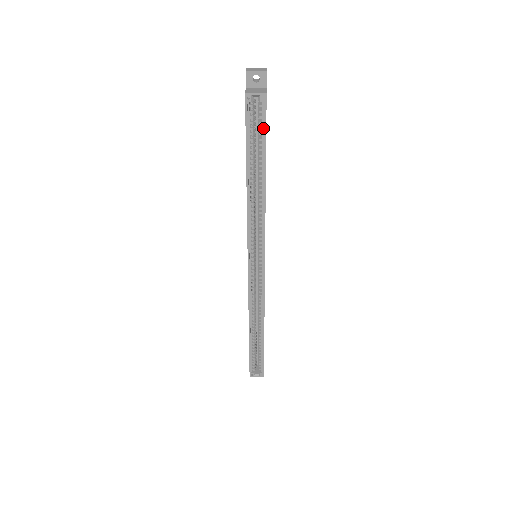
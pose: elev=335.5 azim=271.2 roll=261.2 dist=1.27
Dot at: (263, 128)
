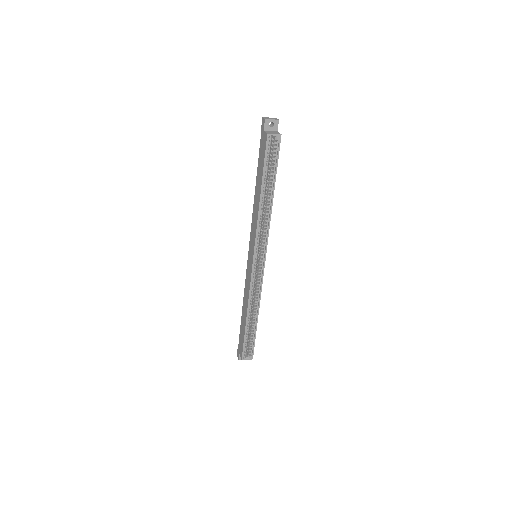
Dot at: (276, 158)
